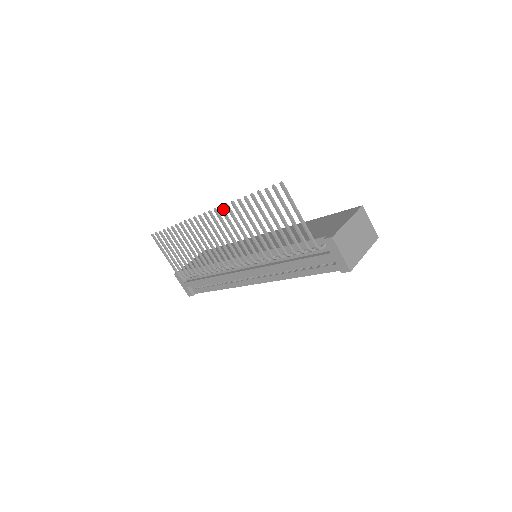
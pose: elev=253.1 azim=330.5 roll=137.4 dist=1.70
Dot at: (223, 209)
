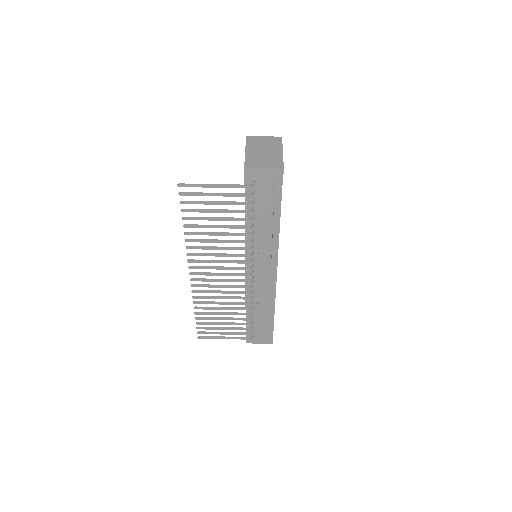
Dot at: (190, 253)
